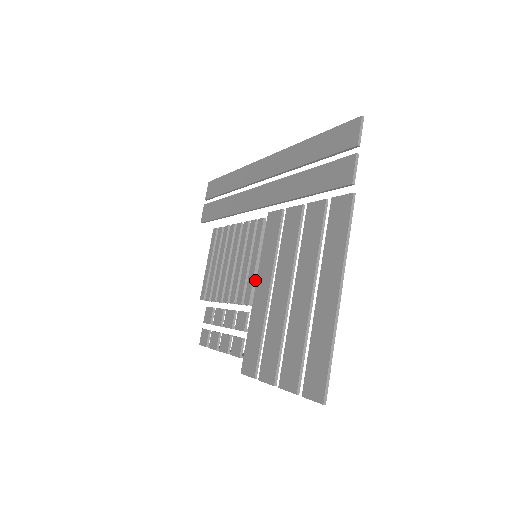
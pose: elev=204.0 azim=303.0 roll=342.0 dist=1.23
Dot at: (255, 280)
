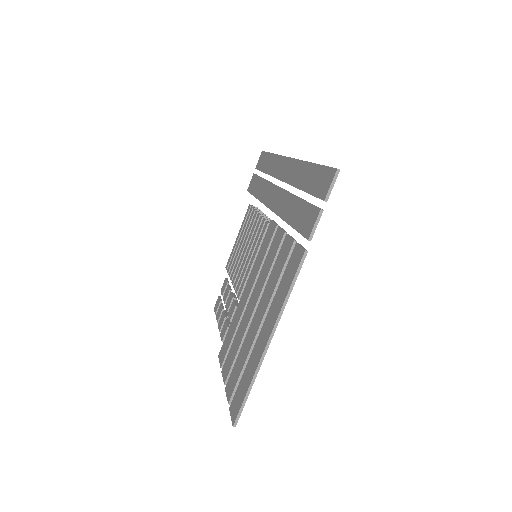
Dot at: occluded
